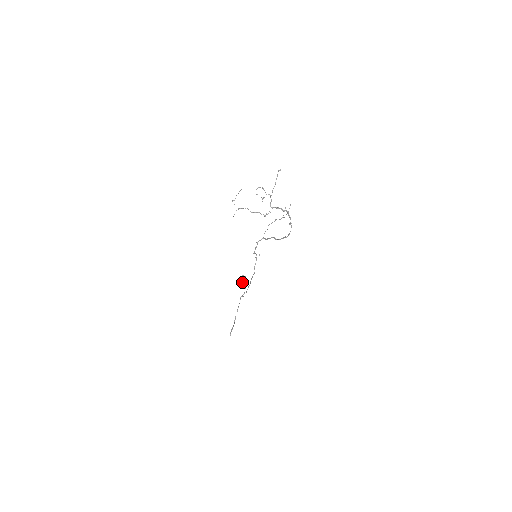
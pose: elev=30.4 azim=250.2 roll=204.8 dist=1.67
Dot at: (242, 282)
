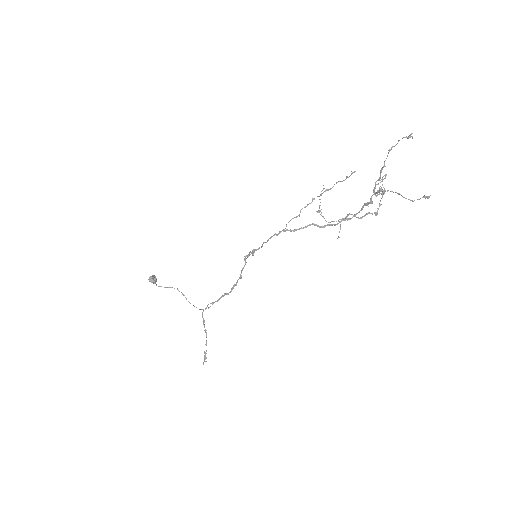
Dot at: occluded
